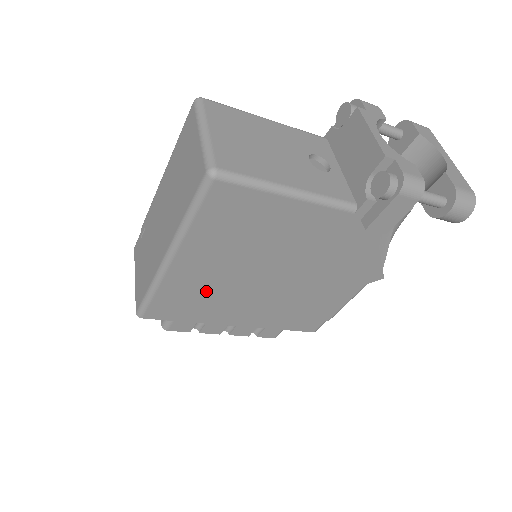
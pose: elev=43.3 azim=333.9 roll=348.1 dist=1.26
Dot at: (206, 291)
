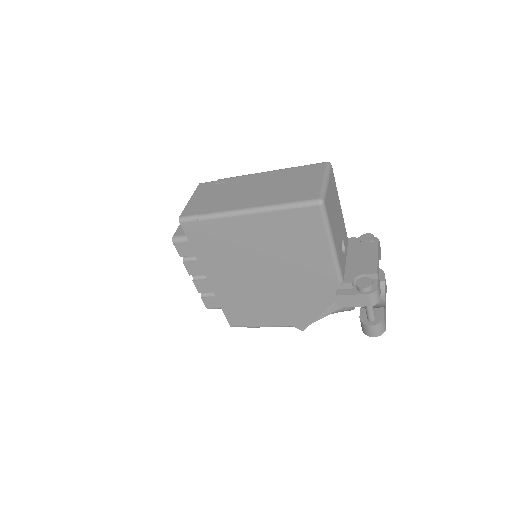
Dot at: (230, 245)
